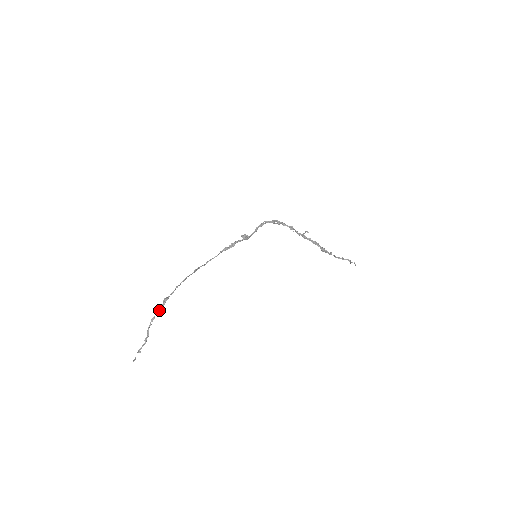
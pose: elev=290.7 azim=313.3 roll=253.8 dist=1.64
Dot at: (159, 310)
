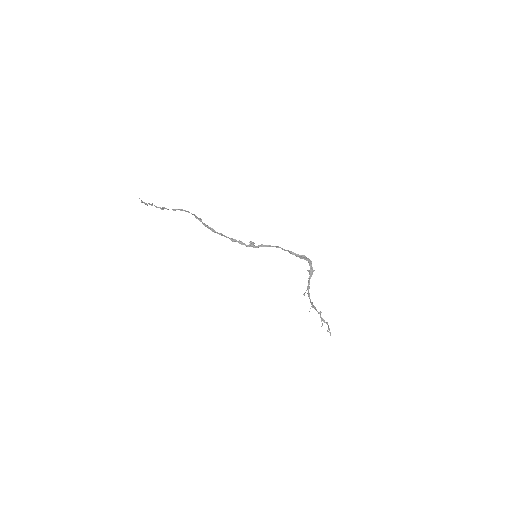
Dot at: occluded
